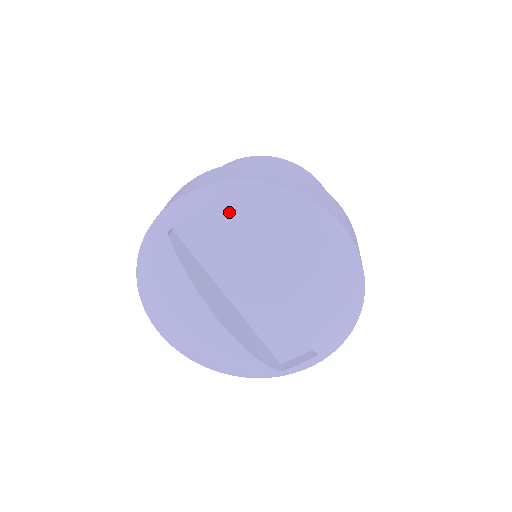
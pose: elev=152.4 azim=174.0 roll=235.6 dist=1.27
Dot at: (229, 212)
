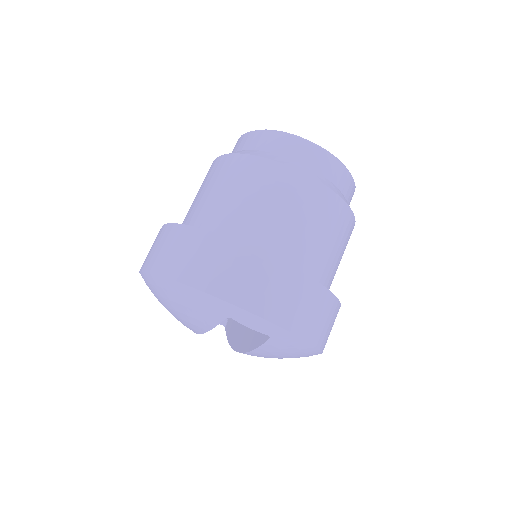
Dot at: (278, 346)
